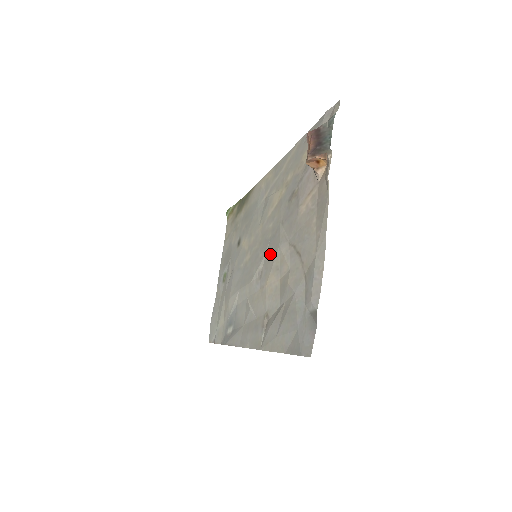
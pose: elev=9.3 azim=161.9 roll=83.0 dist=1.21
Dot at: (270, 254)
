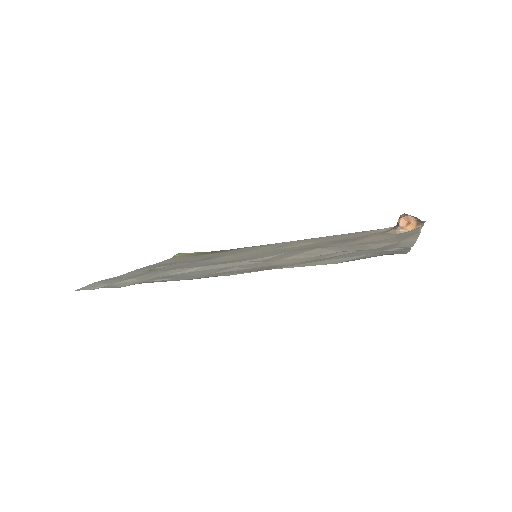
Dot at: (294, 252)
